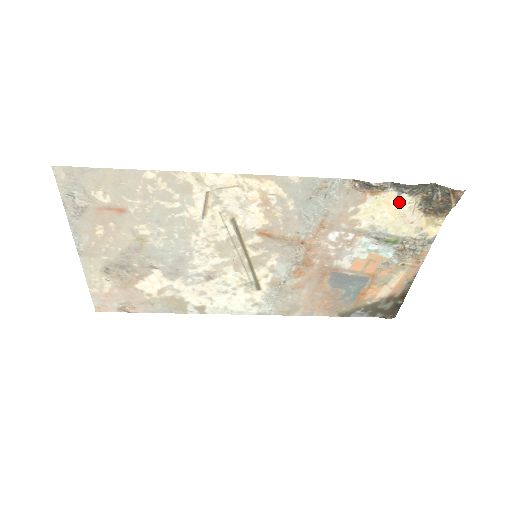
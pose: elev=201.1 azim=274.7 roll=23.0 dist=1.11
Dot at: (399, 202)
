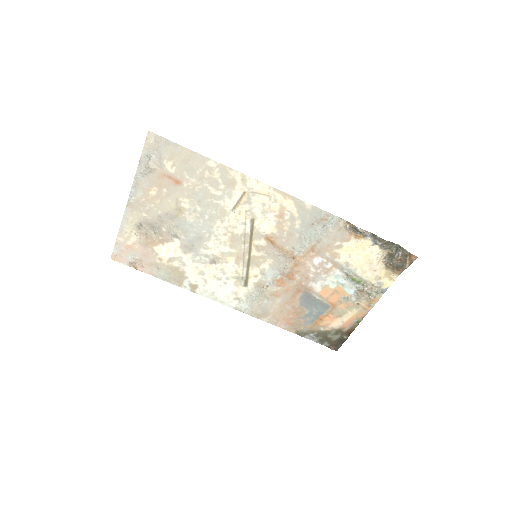
Dot at: (371, 251)
